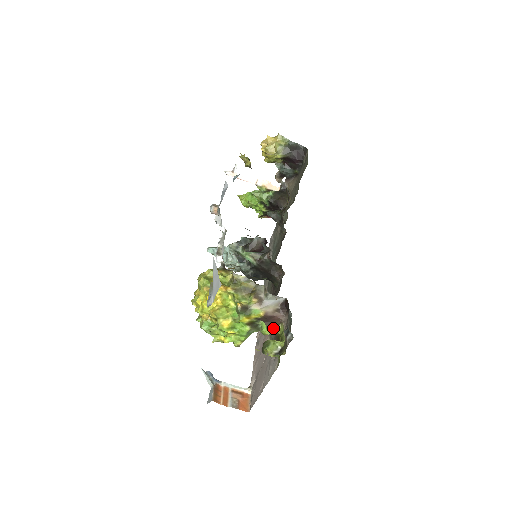
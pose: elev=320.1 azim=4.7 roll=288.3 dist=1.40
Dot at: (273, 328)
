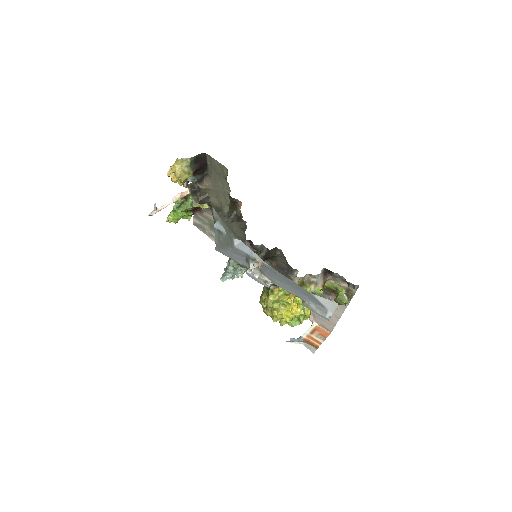
Dot at: occluded
